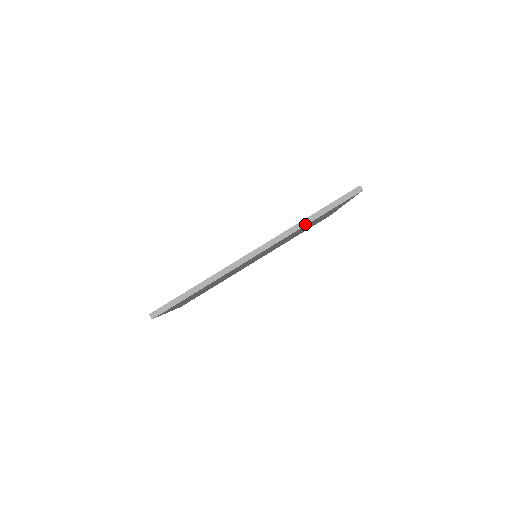
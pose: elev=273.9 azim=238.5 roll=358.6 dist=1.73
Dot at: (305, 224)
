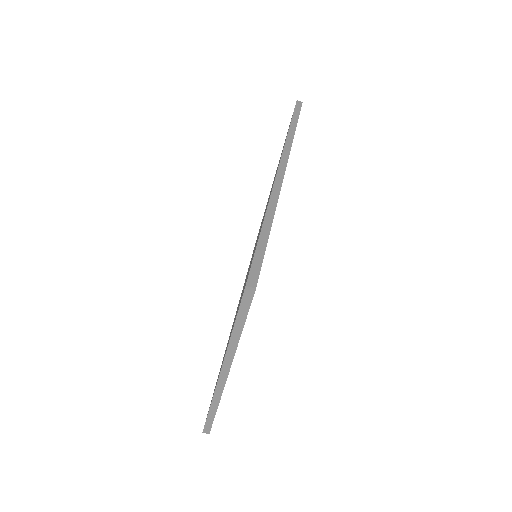
Dot at: (293, 135)
